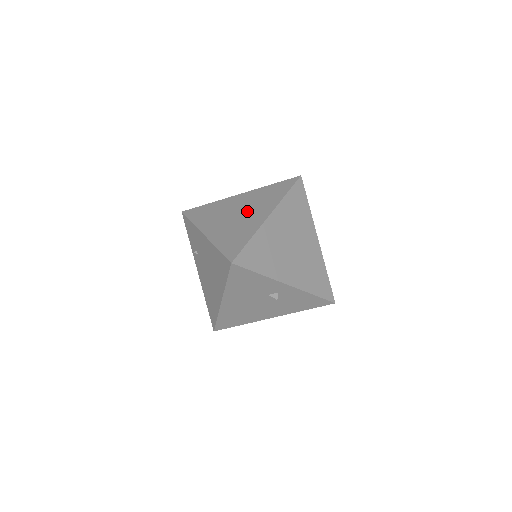
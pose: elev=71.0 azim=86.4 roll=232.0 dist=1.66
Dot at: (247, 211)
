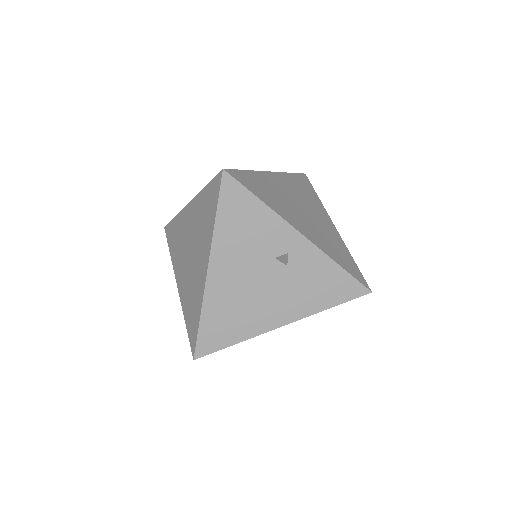
Dot at: occluded
